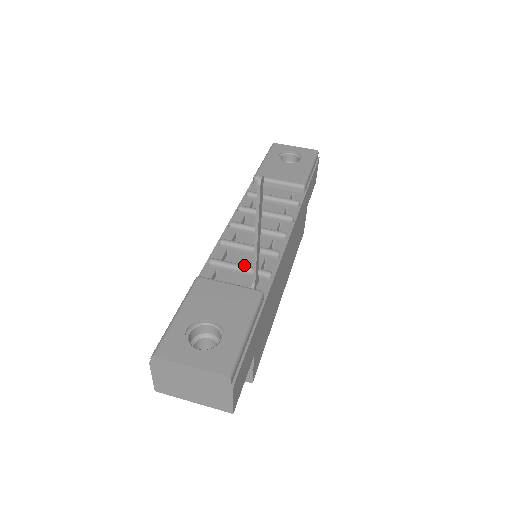
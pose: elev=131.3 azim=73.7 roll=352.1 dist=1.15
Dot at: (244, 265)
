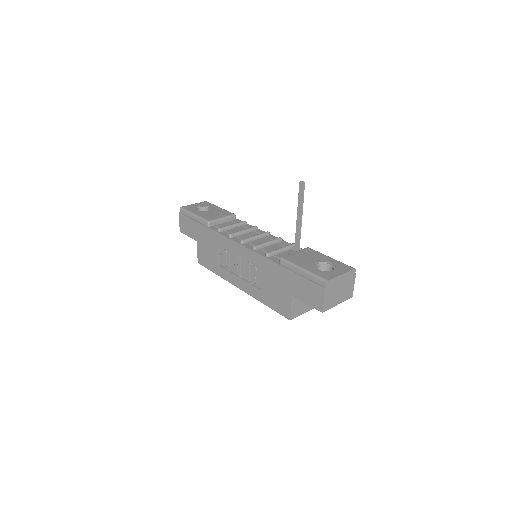
Dot at: (282, 247)
